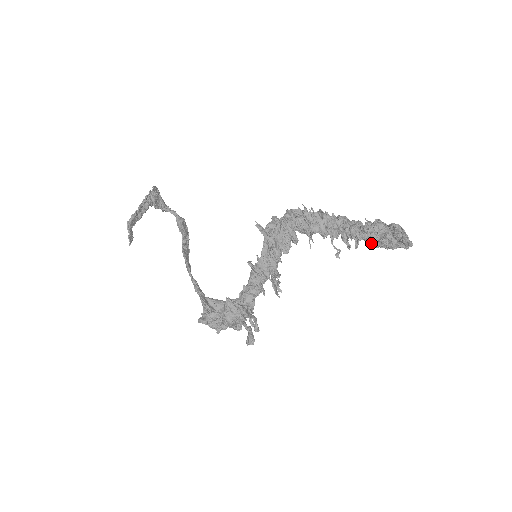
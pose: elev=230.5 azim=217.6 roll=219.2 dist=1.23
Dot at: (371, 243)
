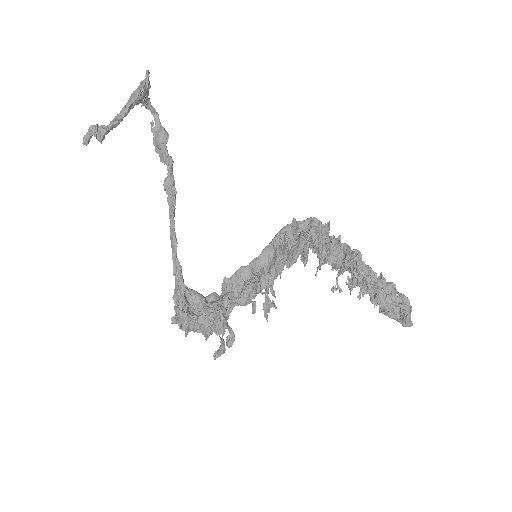
Dot at: (375, 303)
